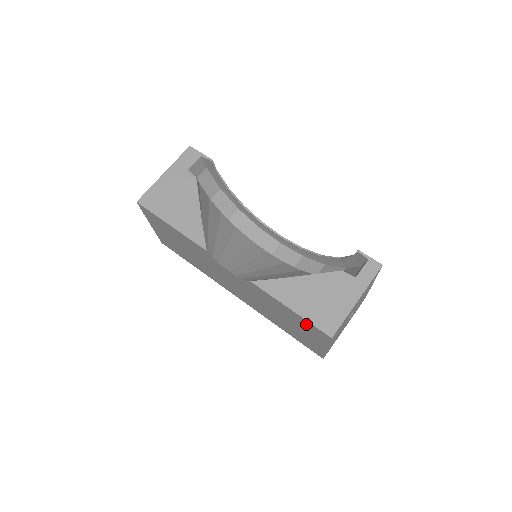
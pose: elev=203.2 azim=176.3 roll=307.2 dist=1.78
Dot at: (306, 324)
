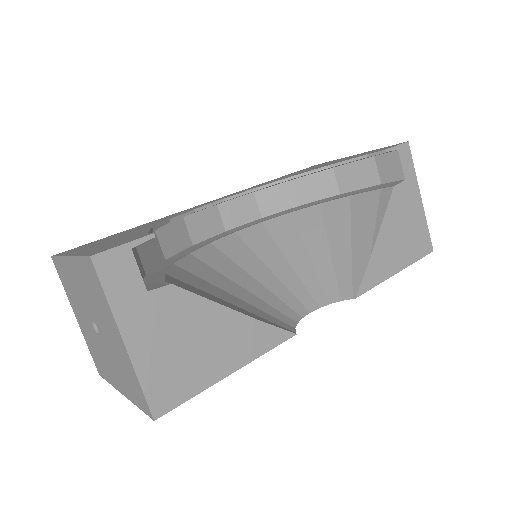
Dot at: occluded
